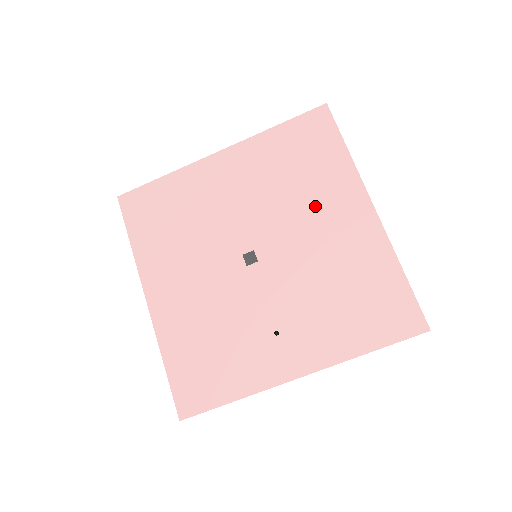
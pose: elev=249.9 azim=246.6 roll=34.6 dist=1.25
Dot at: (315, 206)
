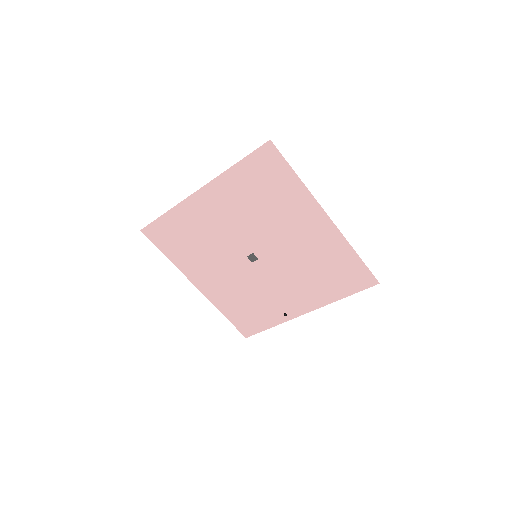
Dot at: (286, 221)
